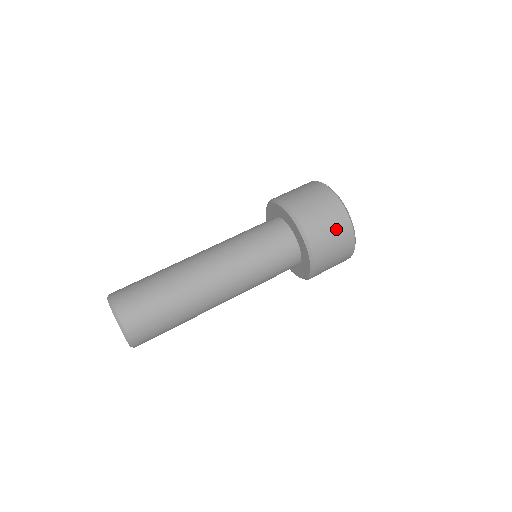
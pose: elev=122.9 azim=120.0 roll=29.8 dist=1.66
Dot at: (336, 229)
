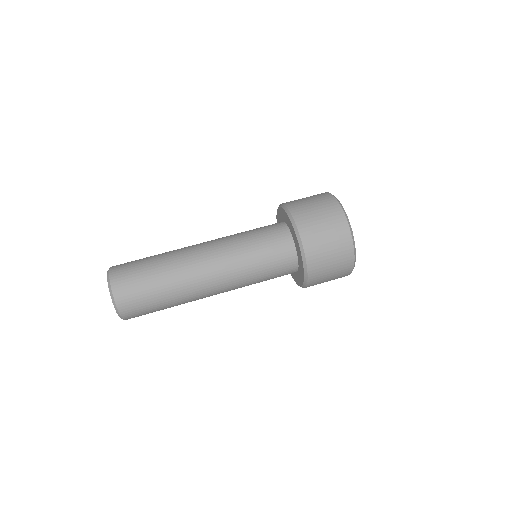
Dot at: (332, 231)
